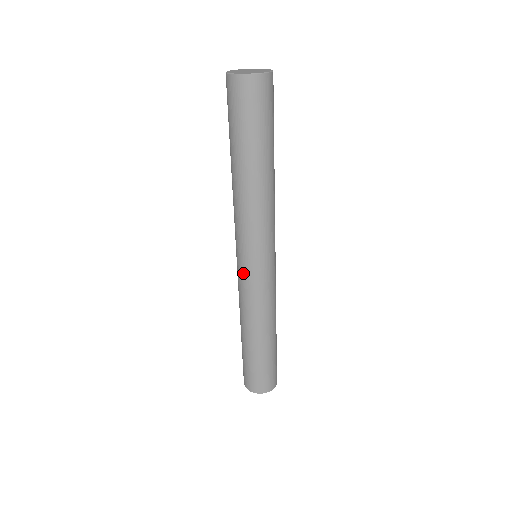
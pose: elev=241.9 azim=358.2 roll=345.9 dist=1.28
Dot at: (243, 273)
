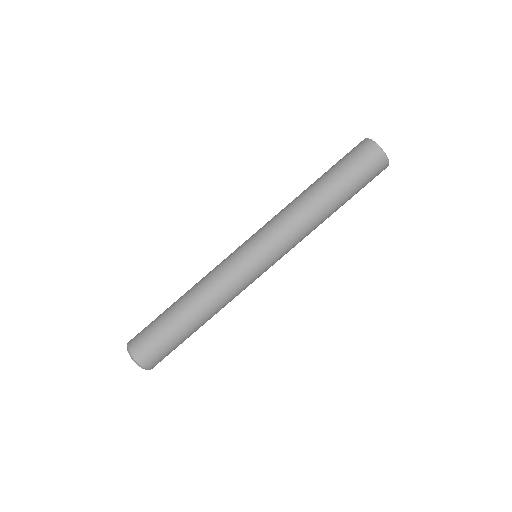
Dot at: (243, 258)
